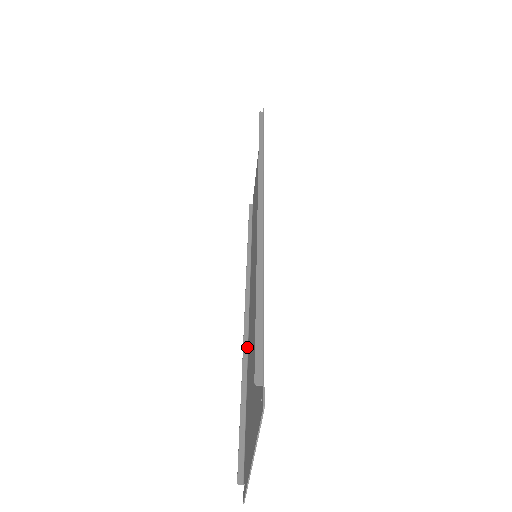
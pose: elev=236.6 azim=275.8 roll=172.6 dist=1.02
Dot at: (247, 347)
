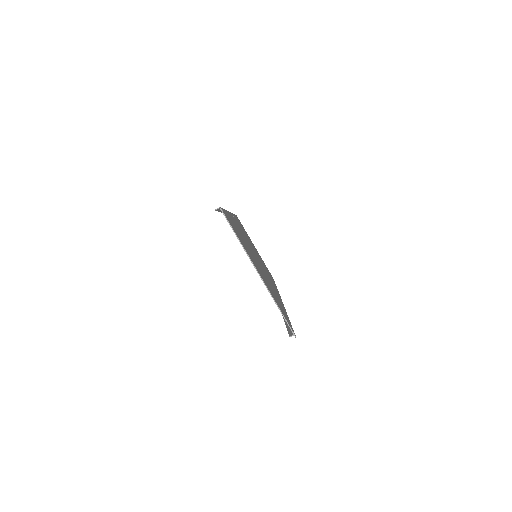
Dot at: occluded
